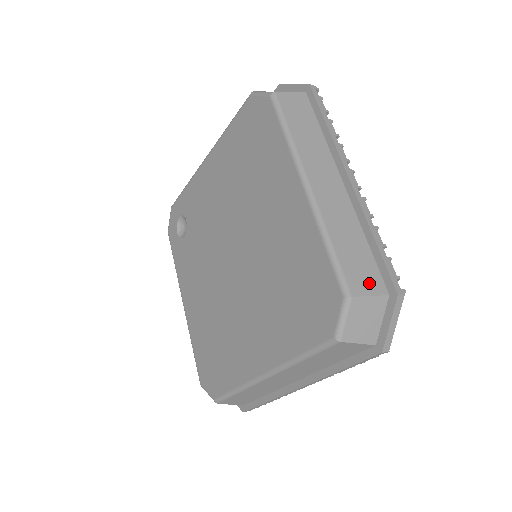
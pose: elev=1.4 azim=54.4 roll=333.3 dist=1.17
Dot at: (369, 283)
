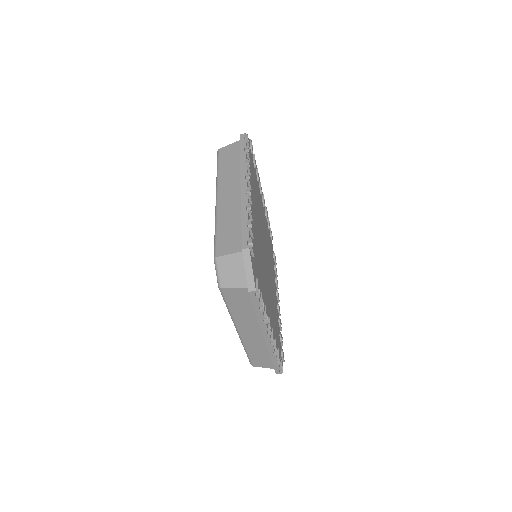
Dot at: (231, 247)
